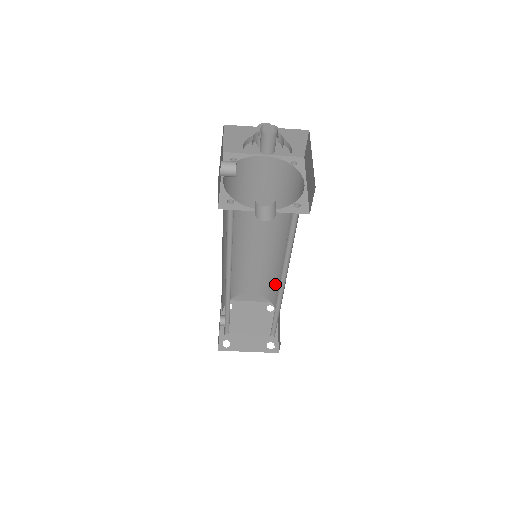
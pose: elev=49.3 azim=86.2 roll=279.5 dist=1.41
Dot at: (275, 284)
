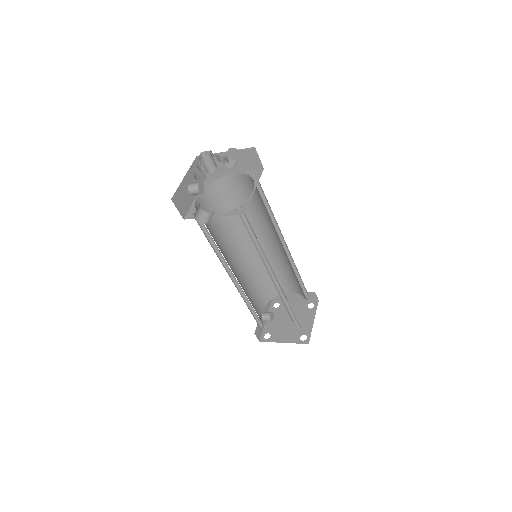
Dot at: (298, 282)
